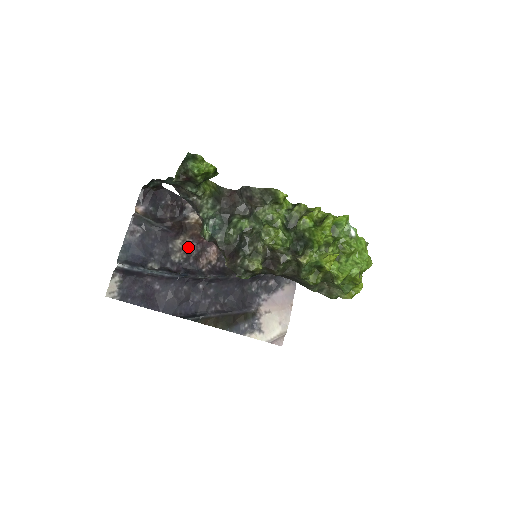
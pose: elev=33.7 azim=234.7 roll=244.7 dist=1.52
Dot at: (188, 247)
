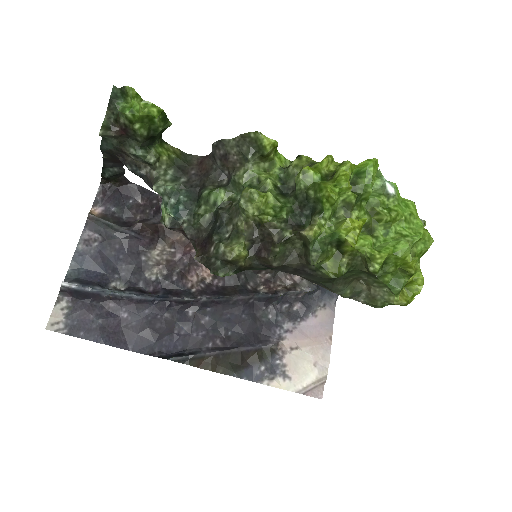
Dot at: (169, 260)
